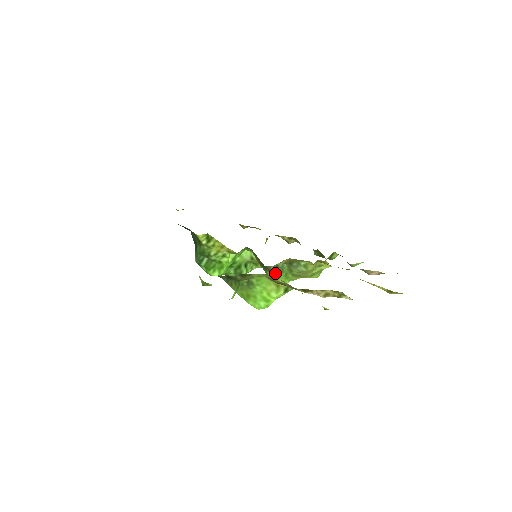
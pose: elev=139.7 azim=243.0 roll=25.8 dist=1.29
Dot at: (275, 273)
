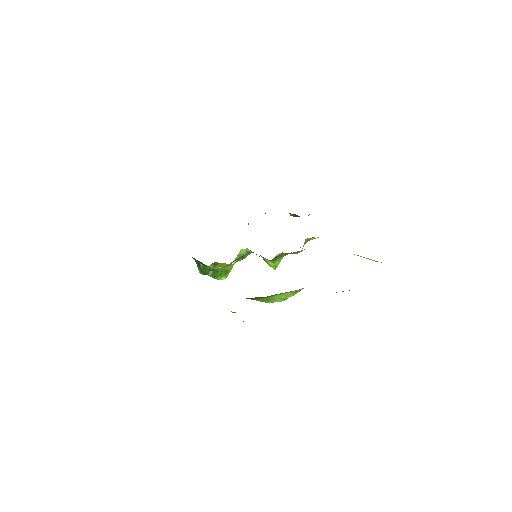
Dot at: (273, 260)
